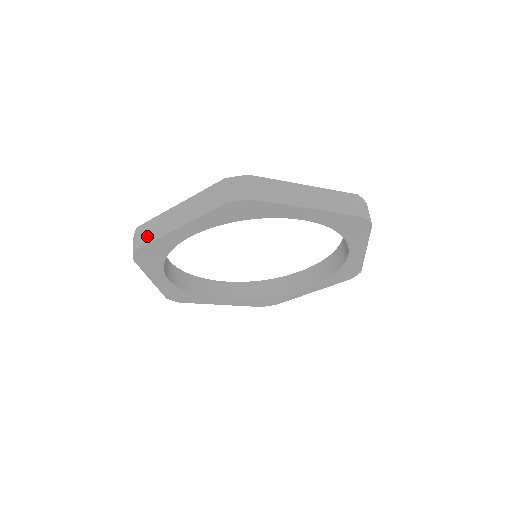
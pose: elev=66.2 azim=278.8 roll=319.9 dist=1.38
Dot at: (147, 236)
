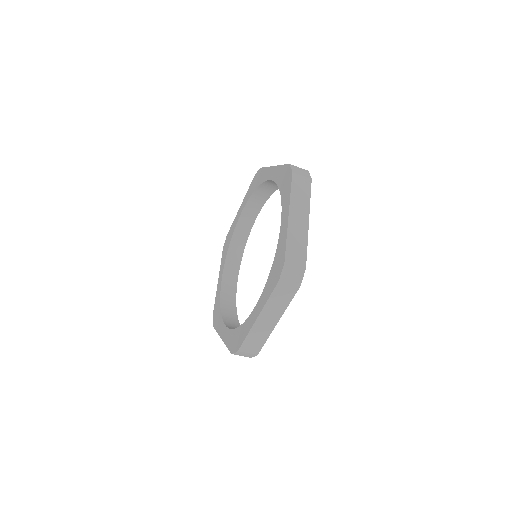
Dot at: occluded
